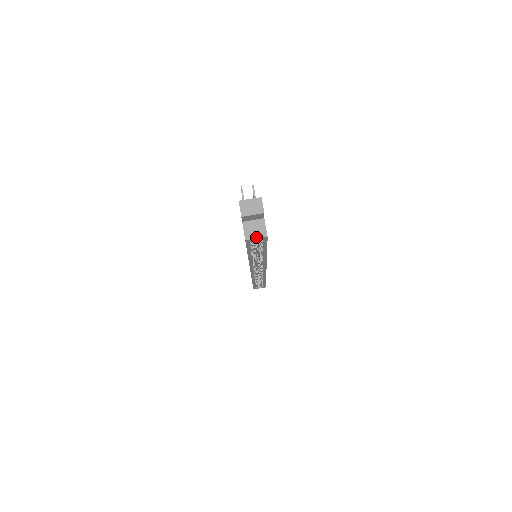
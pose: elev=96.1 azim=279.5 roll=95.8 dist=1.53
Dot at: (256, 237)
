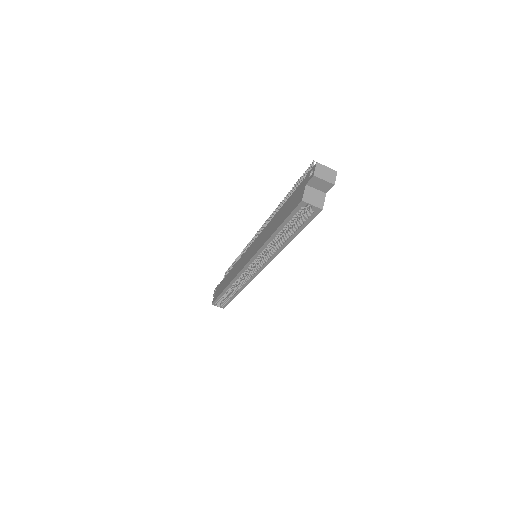
Dot at: (313, 204)
